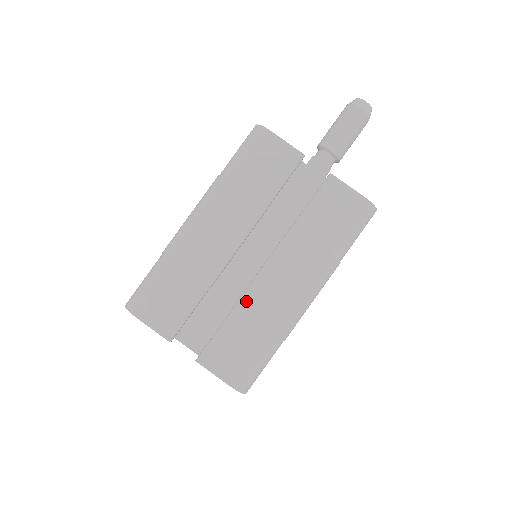
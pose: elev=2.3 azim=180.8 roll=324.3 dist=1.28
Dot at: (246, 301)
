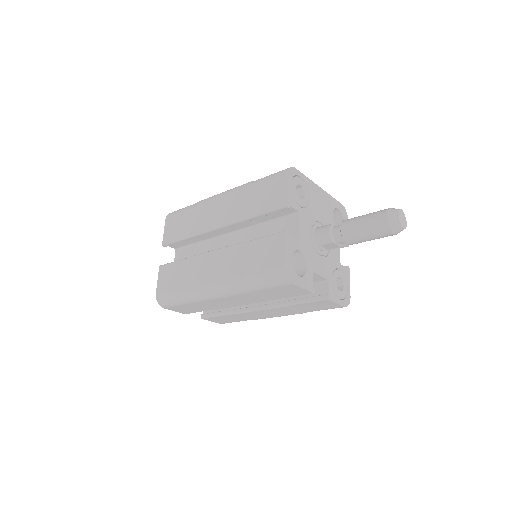
Dot at: (195, 259)
